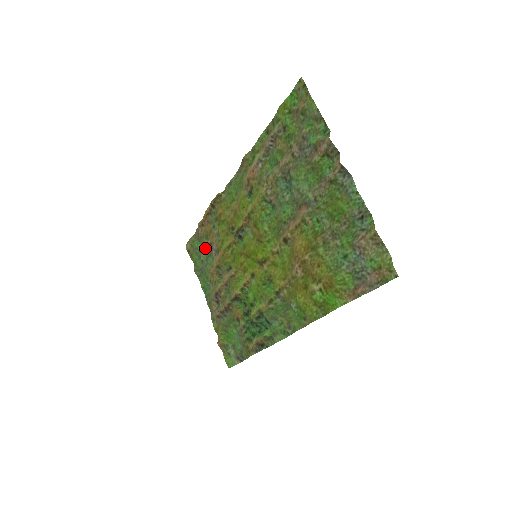
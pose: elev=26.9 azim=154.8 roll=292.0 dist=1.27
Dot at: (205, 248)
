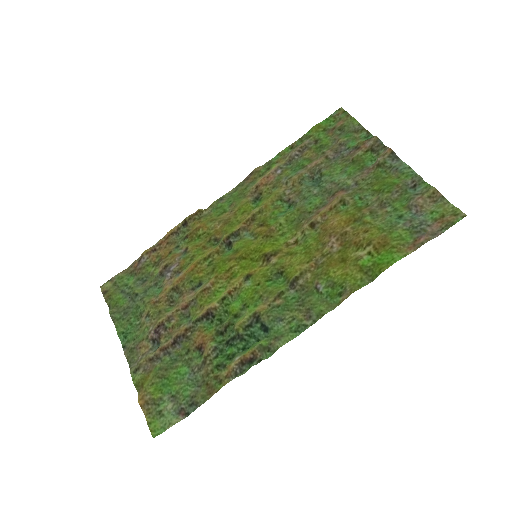
Dot at: (145, 280)
